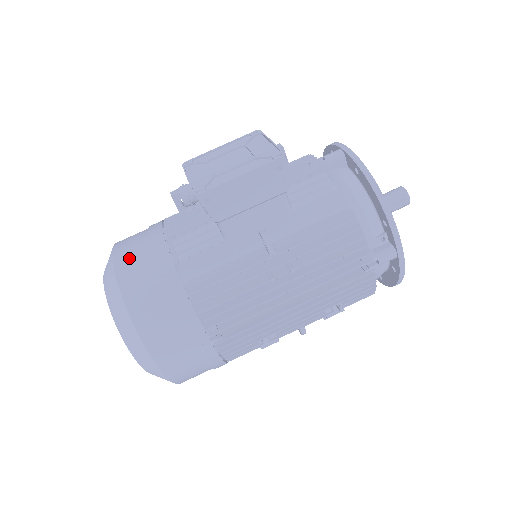
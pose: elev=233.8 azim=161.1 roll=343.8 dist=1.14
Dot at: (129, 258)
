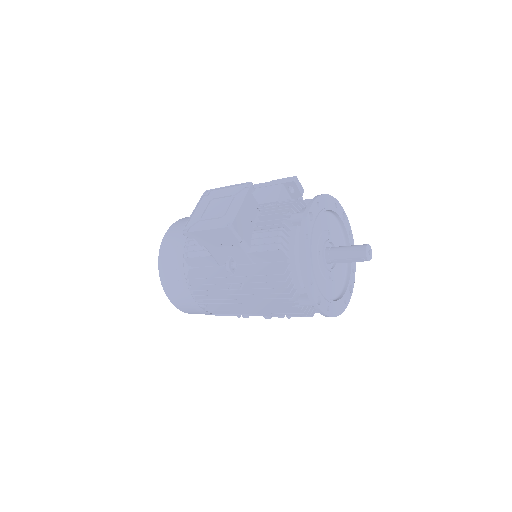
Dot at: (169, 241)
